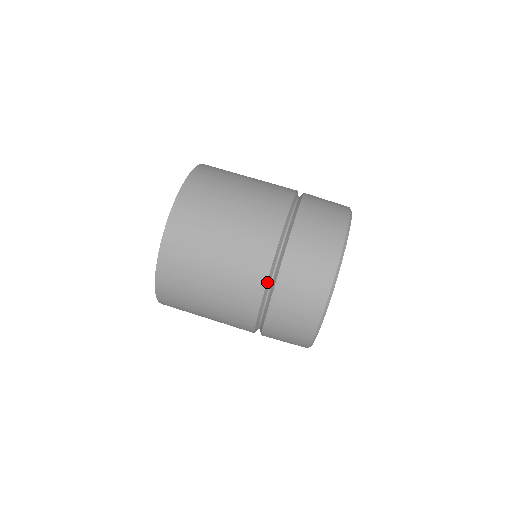
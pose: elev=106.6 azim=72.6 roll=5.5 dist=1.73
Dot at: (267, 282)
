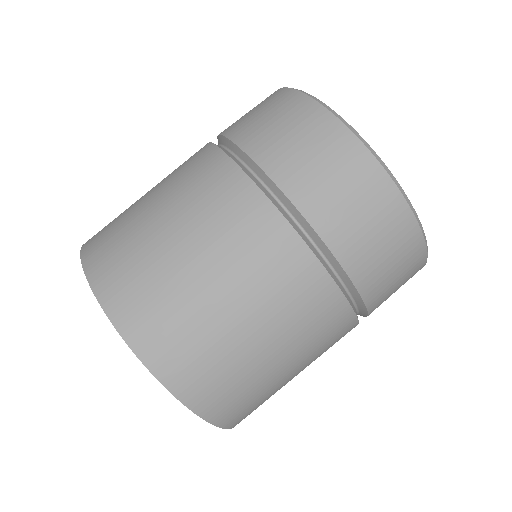
Dot at: (347, 300)
